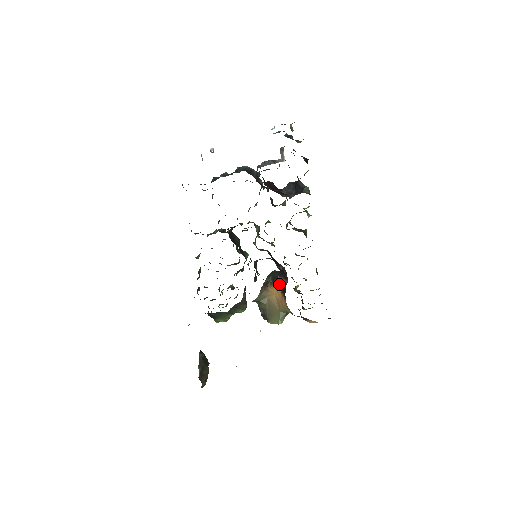
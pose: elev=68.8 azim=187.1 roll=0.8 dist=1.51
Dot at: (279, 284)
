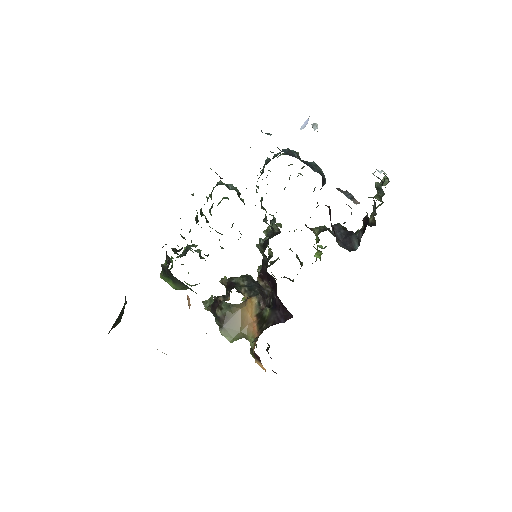
Dot at: (257, 303)
